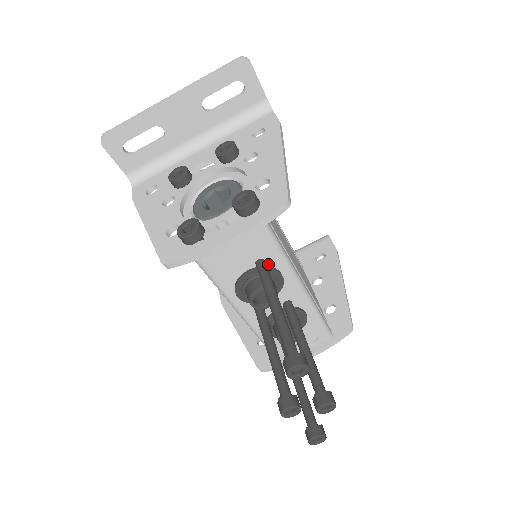
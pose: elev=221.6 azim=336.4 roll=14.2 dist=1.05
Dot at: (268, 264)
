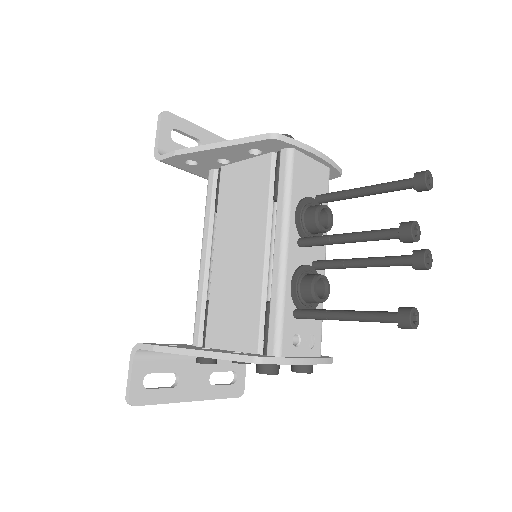
Dot at: occluded
